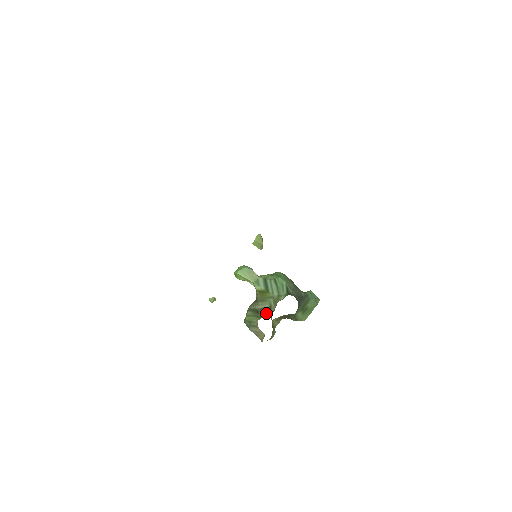
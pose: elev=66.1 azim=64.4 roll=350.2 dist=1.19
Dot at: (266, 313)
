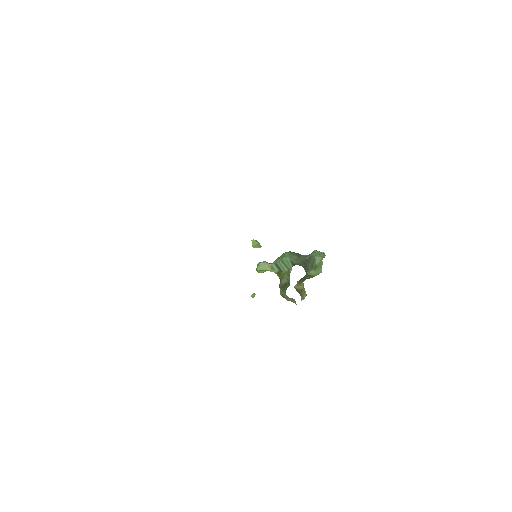
Dot at: (287, 285)
